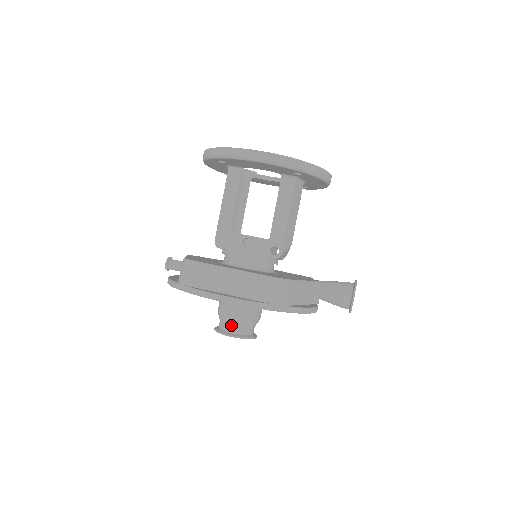
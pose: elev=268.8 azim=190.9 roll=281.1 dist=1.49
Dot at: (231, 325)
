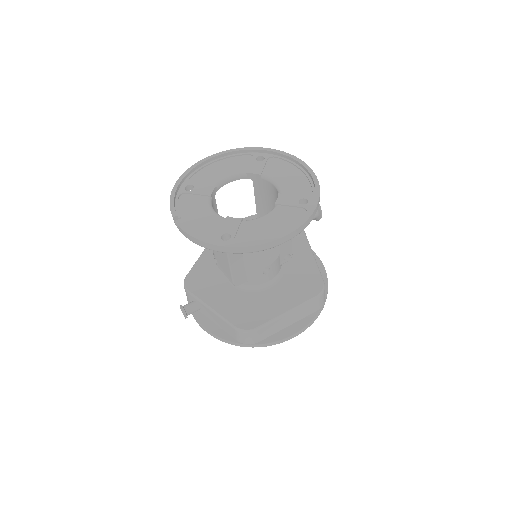
Dot at: occluded
